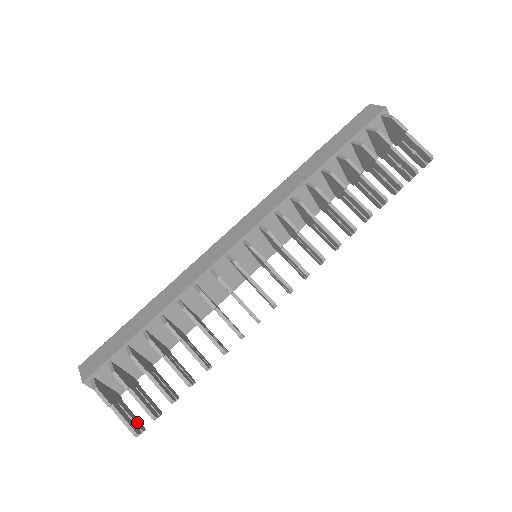
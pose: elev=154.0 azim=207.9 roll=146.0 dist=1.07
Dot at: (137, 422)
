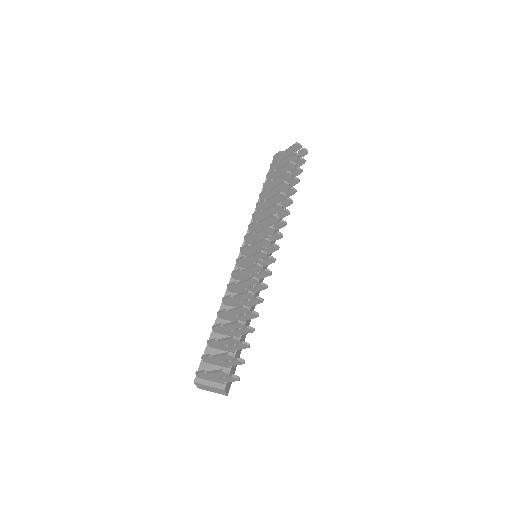
Dot at: occluded
